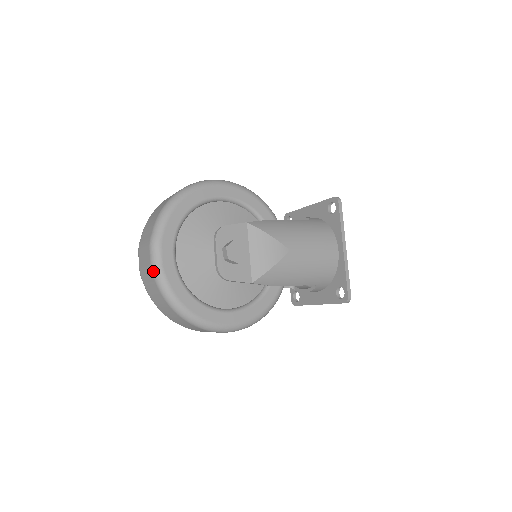
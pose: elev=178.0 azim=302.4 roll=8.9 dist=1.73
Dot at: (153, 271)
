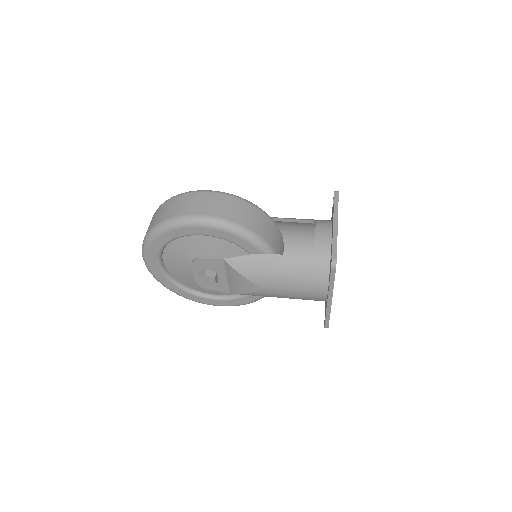
Dot at: occluded
